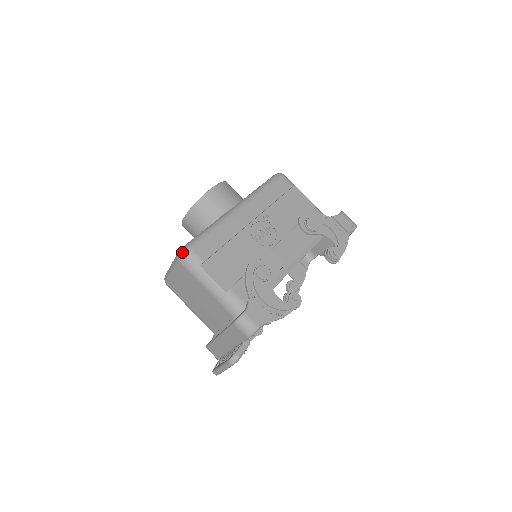
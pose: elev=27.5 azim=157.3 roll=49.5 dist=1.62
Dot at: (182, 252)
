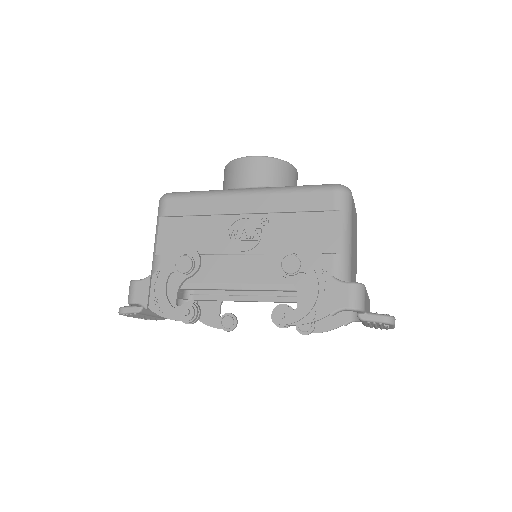
Dot at: (162, 196)
